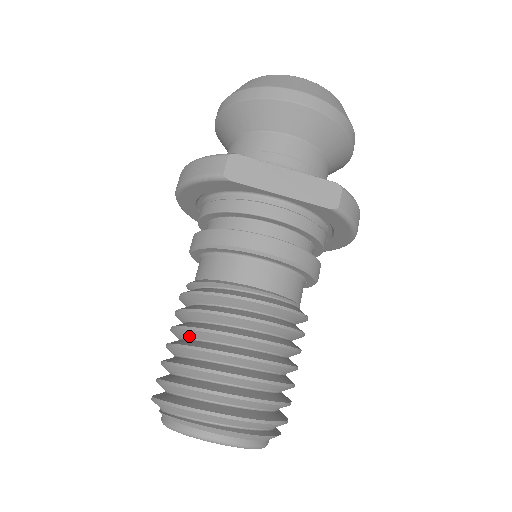
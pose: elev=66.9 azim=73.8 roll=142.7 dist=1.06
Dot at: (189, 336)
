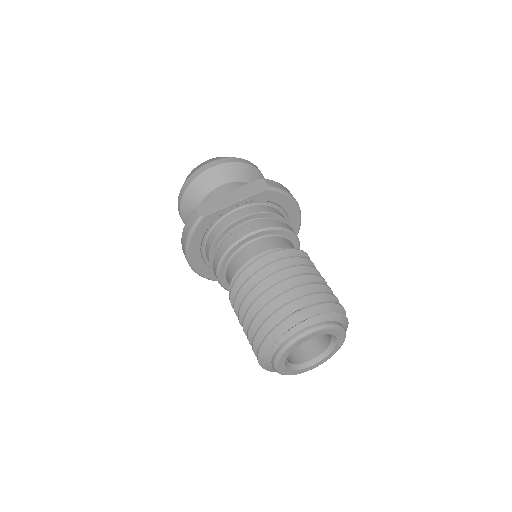
Dot at: occluded
